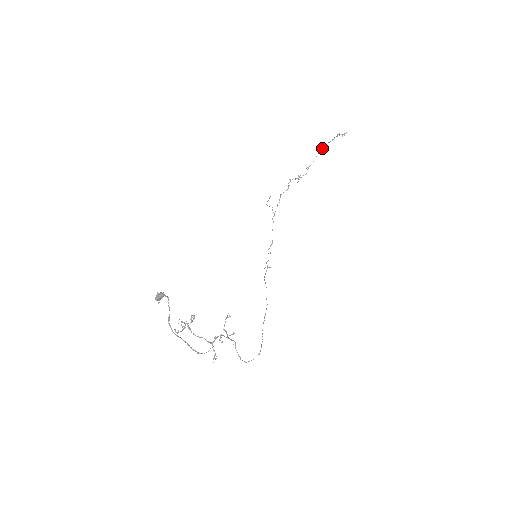
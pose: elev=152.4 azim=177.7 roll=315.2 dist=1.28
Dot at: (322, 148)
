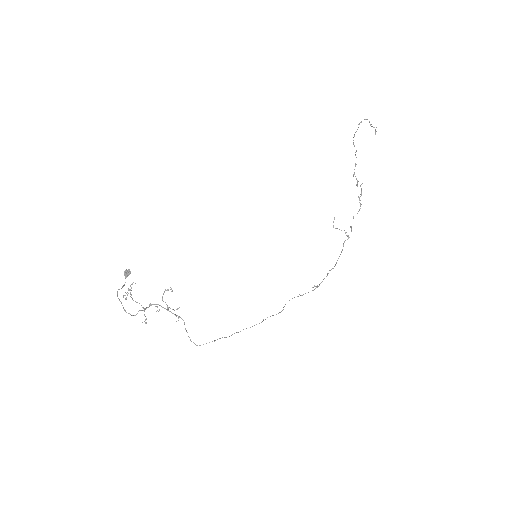
Dot at: occluded
